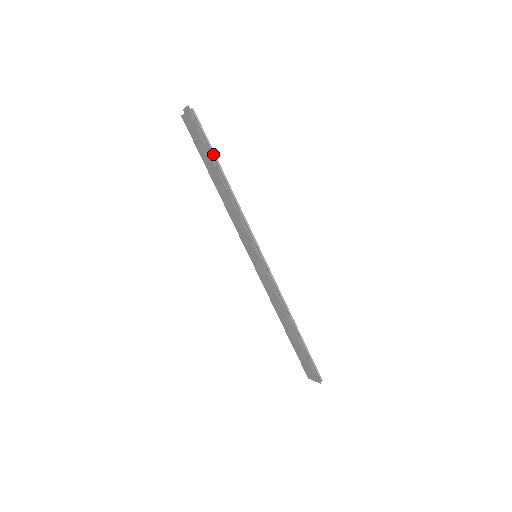
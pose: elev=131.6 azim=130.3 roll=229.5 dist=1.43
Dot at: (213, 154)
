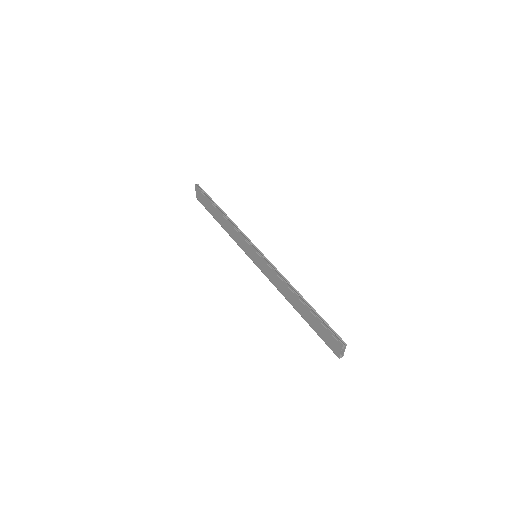
Dot at: (212, 201)
